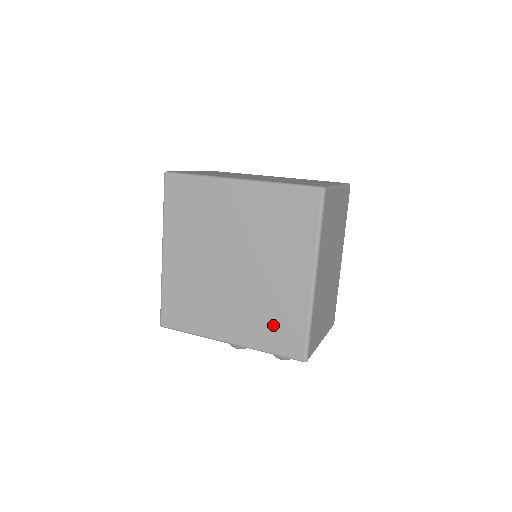
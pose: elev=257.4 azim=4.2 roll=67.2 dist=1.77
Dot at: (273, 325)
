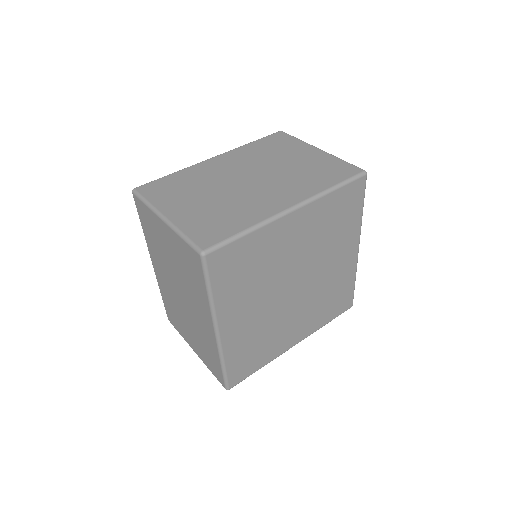
Dot at: (331, 303)
